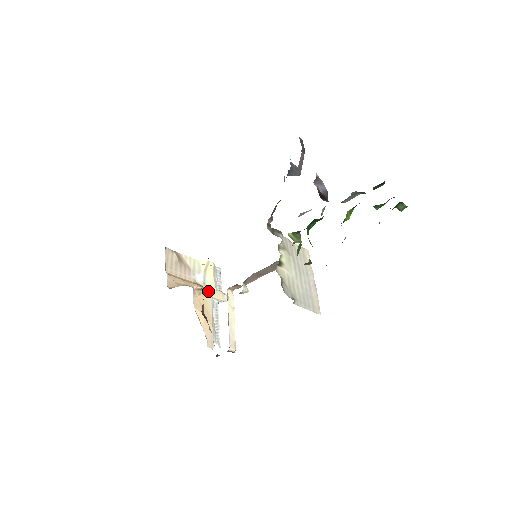
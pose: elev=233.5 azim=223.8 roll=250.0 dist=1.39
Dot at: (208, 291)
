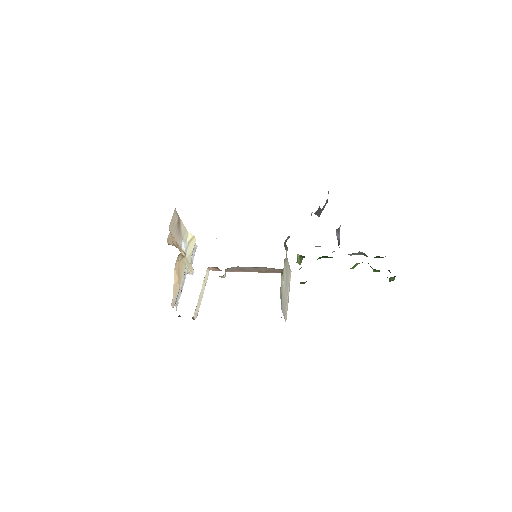
Dot at: (186, 260)
